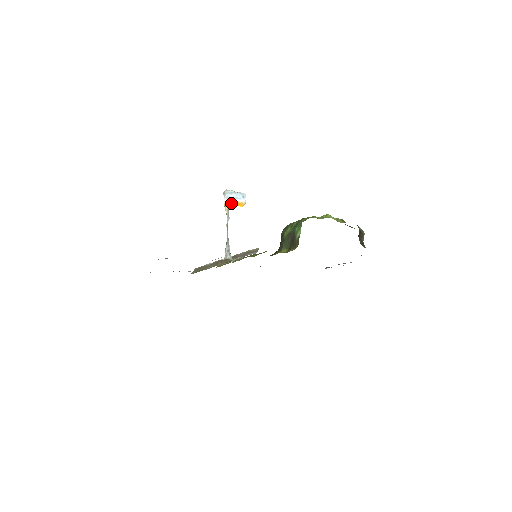
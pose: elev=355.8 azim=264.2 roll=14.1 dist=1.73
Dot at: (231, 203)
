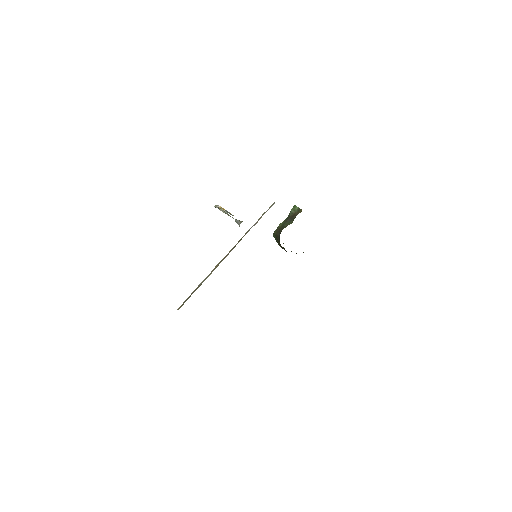
Dot at: (224, 209)
